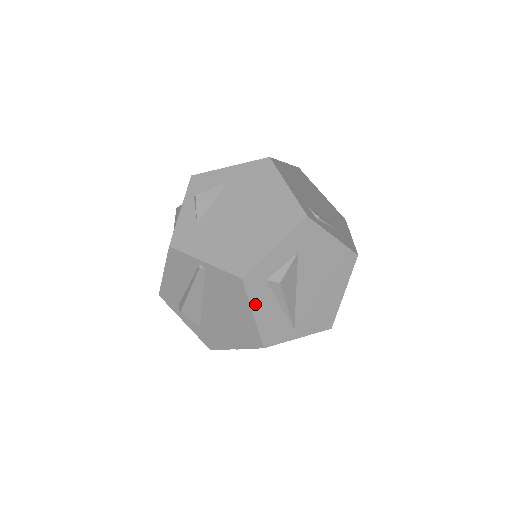
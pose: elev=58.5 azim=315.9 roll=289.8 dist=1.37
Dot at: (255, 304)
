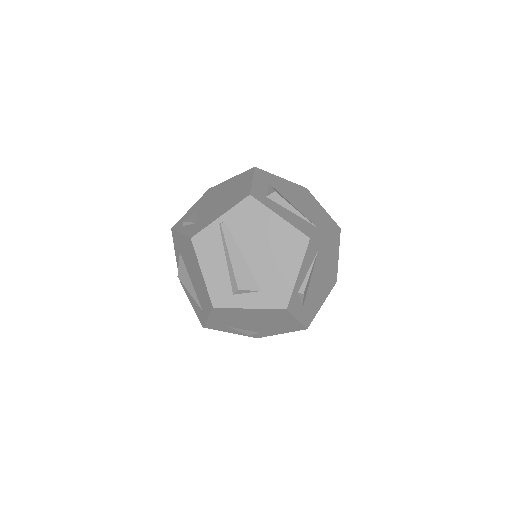
Dot at: (274, 210)
